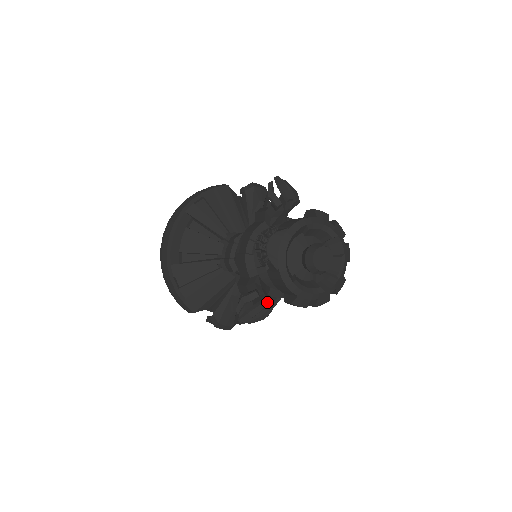
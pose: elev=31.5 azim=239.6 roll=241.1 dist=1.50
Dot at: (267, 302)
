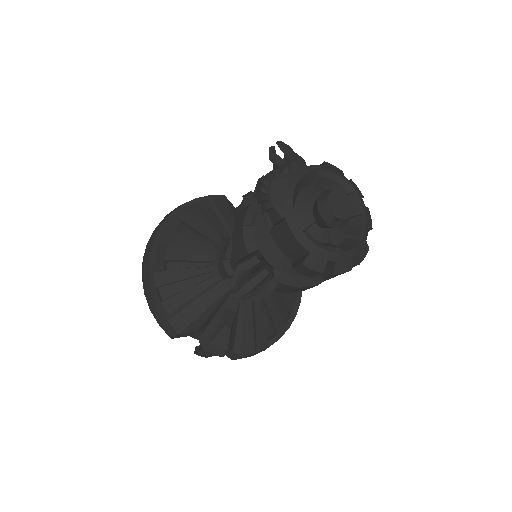
Dot at: (270, 274)
